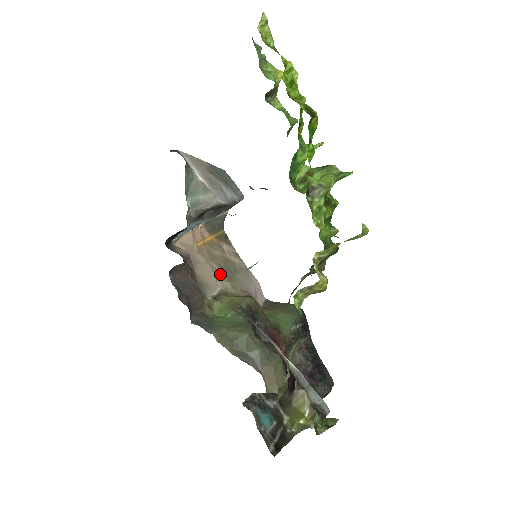
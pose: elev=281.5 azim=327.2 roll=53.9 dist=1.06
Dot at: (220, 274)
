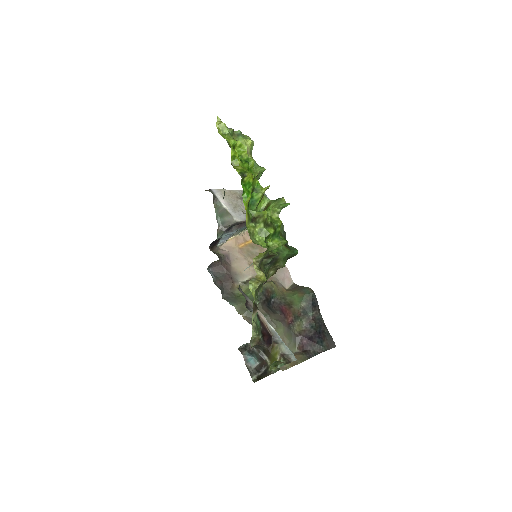
Dot at: occluded
